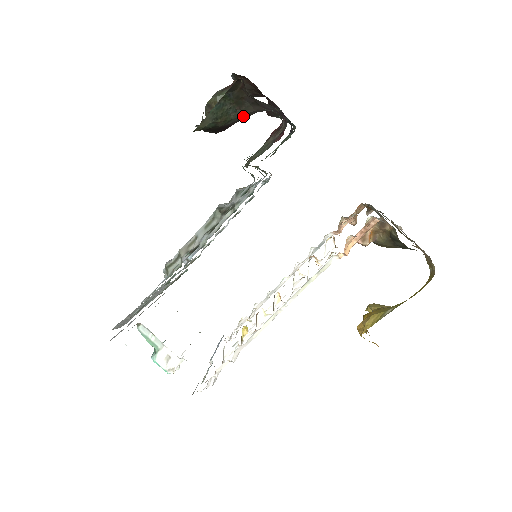
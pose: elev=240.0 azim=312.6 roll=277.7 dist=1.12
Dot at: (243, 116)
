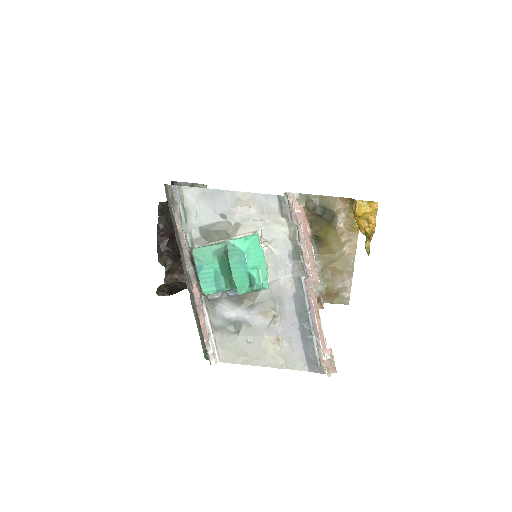
Dot at: occluded
